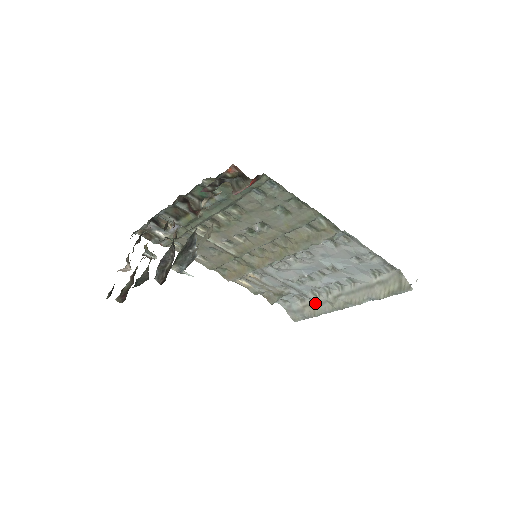
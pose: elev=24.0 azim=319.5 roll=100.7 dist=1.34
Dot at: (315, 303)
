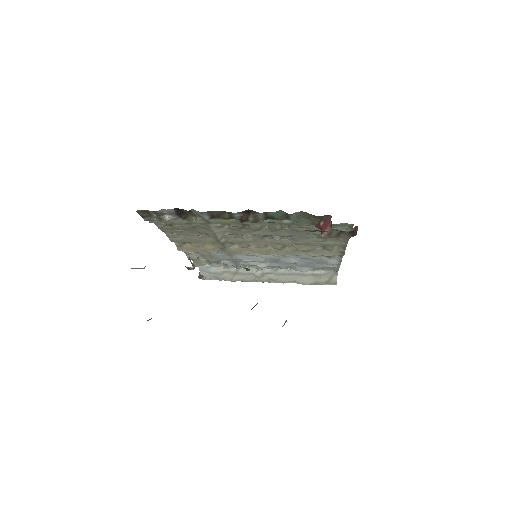
Dot at: (239, 272)
